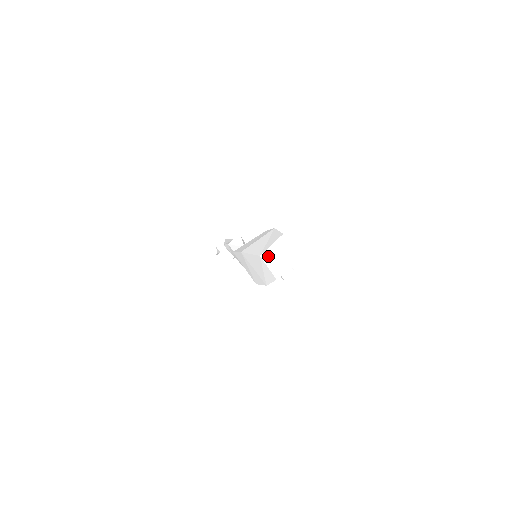
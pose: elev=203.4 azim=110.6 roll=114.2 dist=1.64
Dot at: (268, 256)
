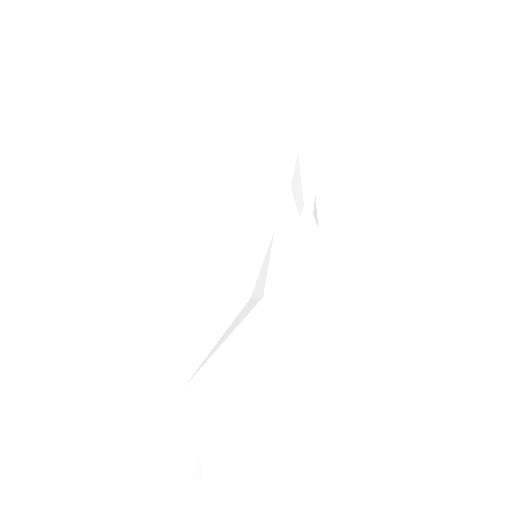
Dot at: occluded
